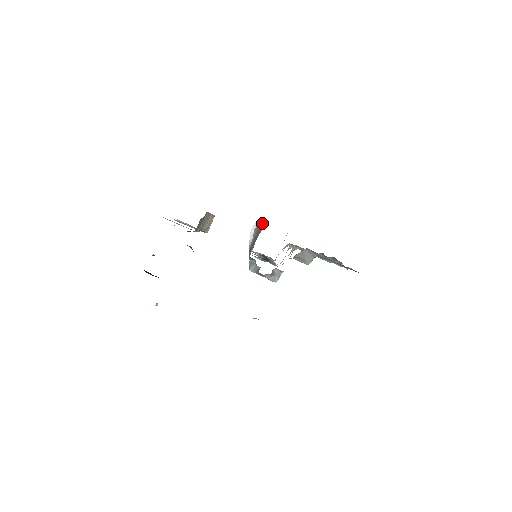
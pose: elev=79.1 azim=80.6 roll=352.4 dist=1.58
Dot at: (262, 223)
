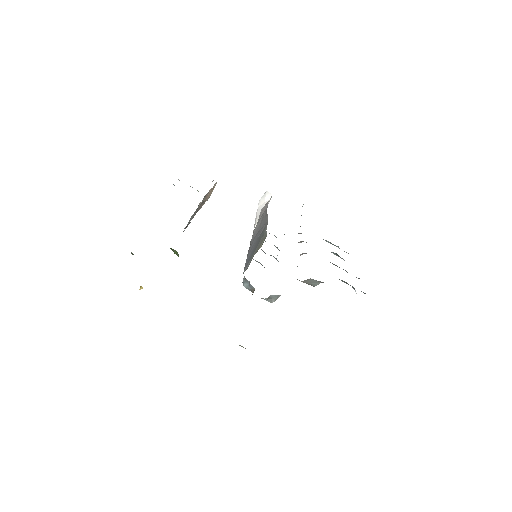
Dot at: (264, 233)
